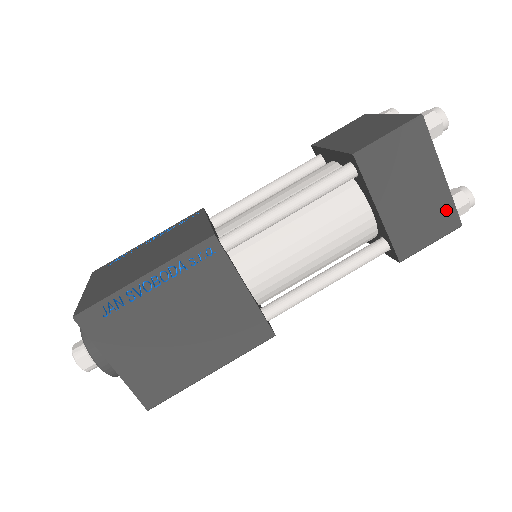
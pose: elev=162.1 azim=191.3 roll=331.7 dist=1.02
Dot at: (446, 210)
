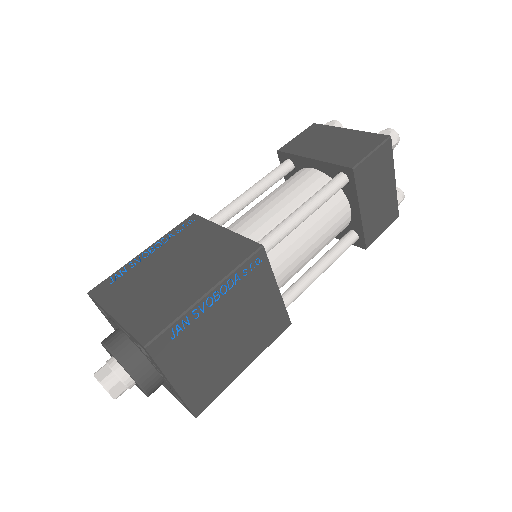
Dot at: (393, 207)
